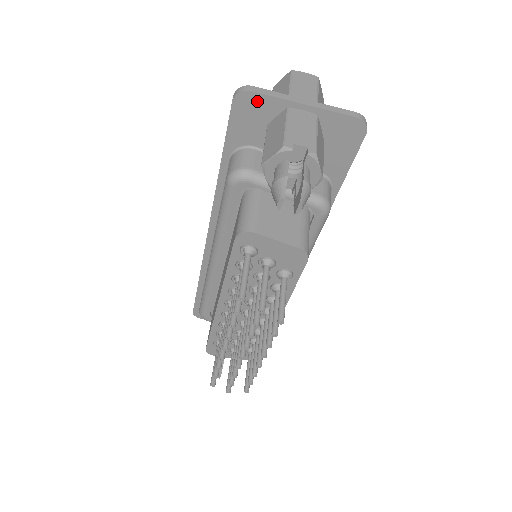
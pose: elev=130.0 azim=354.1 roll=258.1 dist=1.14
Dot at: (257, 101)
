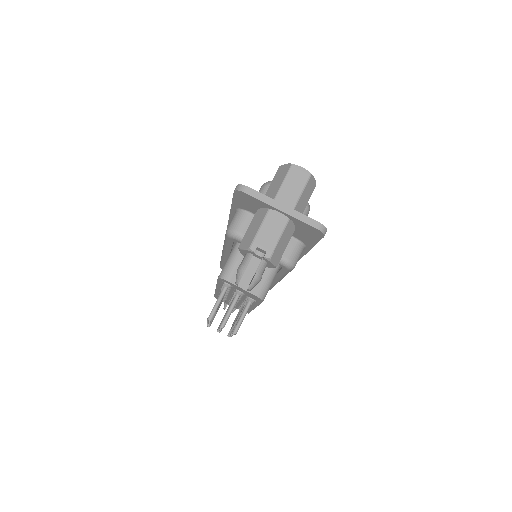
Dot at: (250, 198)
